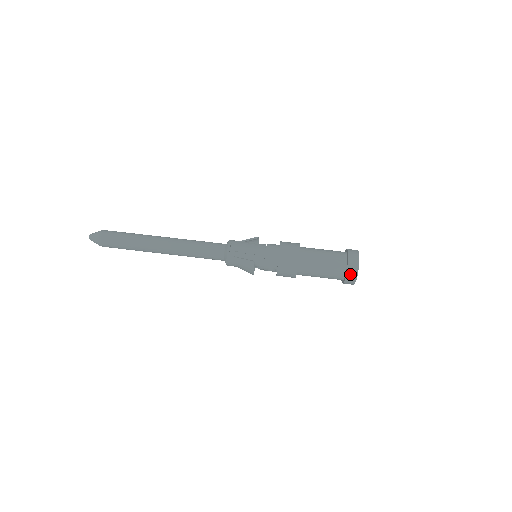
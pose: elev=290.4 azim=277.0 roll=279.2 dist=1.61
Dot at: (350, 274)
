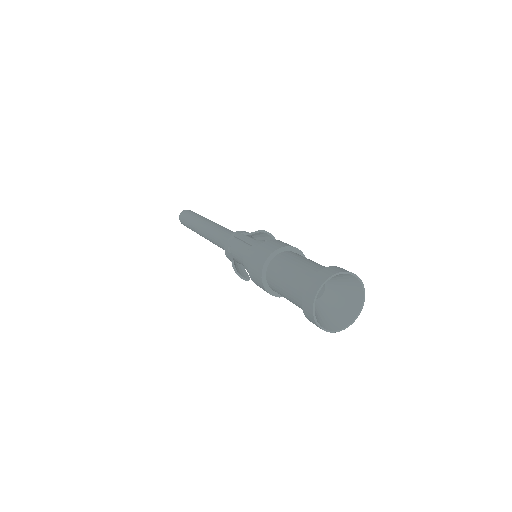
Dot at: (306, 310)
